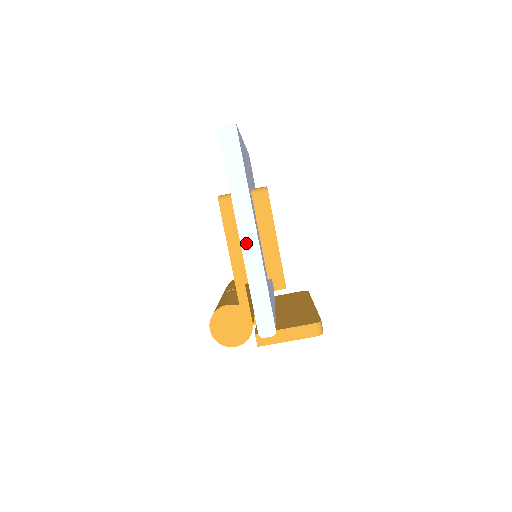
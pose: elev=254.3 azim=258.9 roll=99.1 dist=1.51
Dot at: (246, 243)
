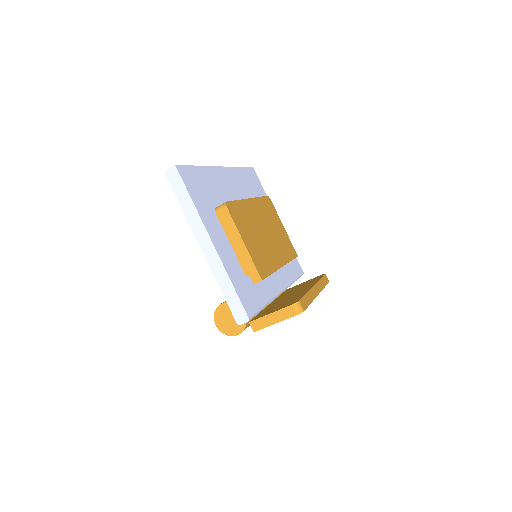
Dot at: (208, 253)
